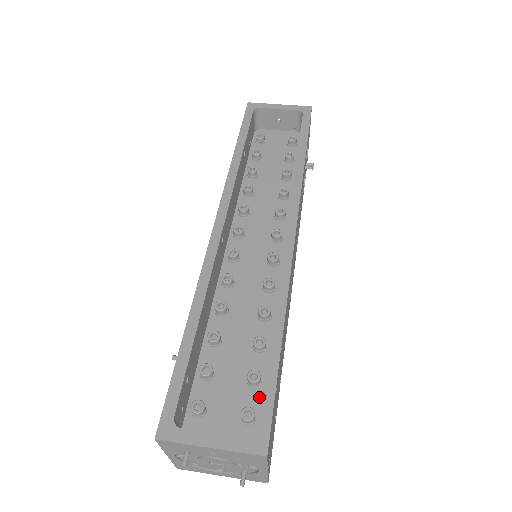
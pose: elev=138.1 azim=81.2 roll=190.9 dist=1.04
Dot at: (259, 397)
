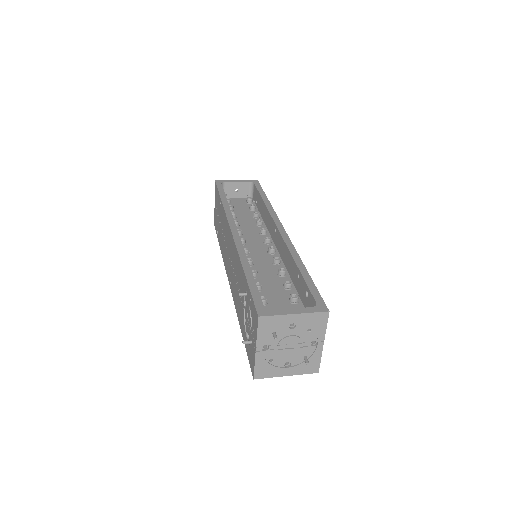
Dot at: (301, 307)
